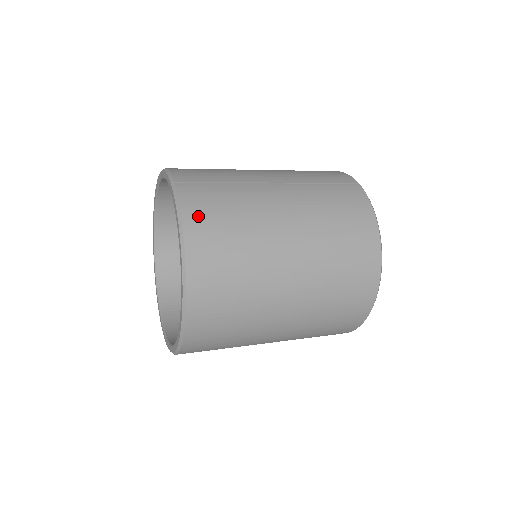
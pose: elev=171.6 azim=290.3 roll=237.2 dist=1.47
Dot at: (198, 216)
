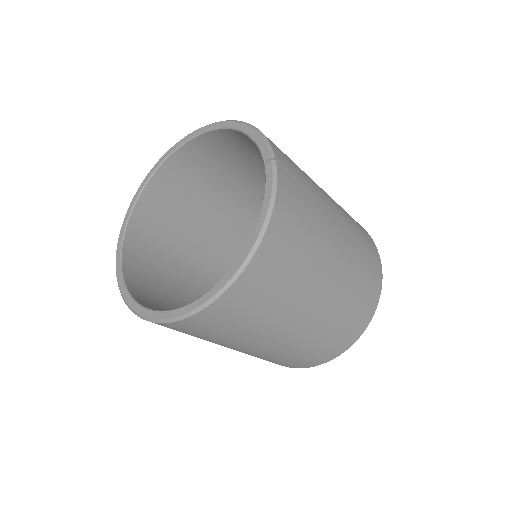
Dot at: (285, 214)
